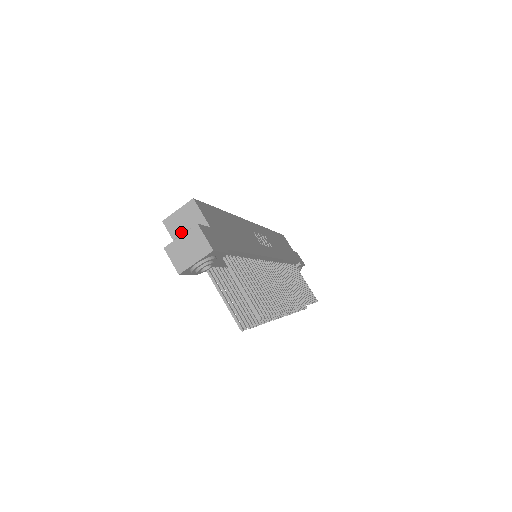
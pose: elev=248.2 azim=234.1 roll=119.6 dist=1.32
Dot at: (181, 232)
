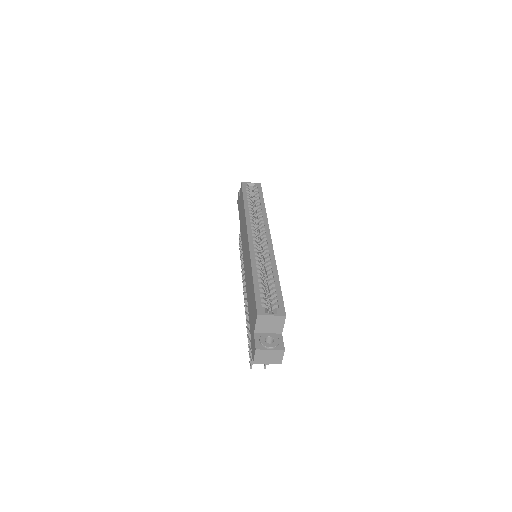
Dot at: (264, 326)
